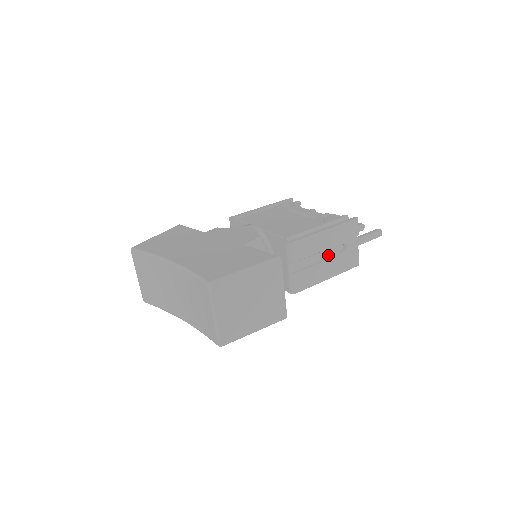
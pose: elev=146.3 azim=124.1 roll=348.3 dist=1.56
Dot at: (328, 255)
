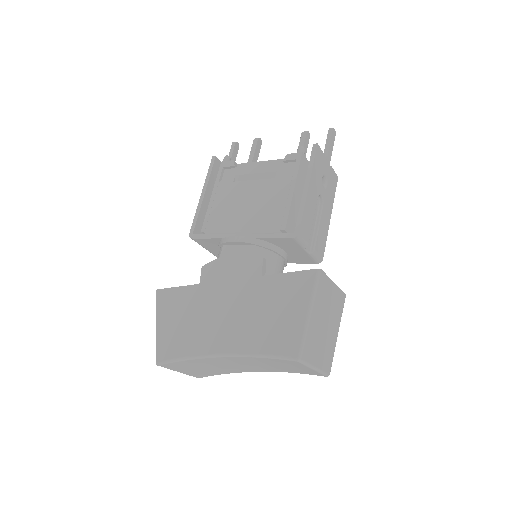
Dot at: (318, 201)
